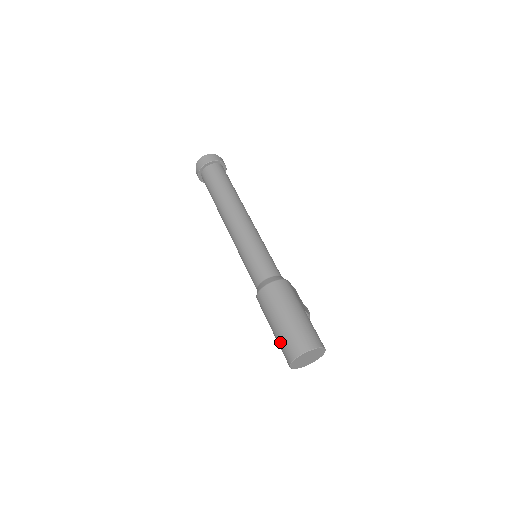
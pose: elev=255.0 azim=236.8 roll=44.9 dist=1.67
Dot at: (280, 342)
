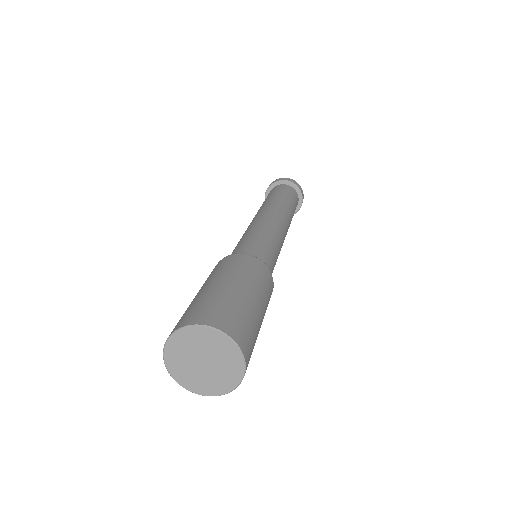
Dot at: (198, 301)
